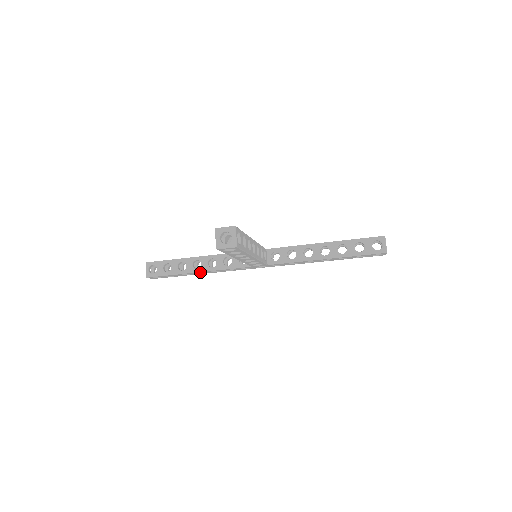
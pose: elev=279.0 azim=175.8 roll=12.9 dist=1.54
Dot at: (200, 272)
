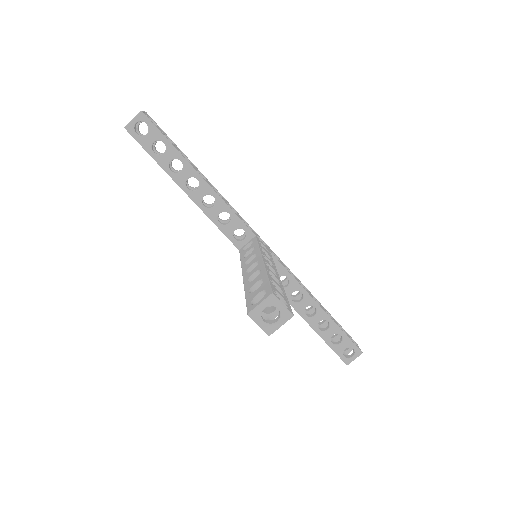
Dot at: (187, 193)
